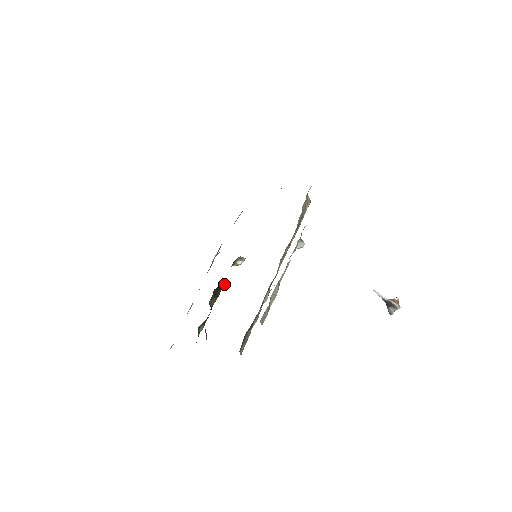
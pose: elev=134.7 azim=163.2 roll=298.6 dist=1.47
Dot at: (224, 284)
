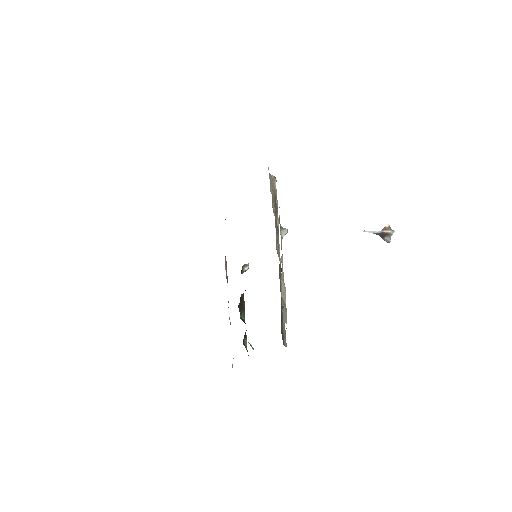
Dot at: occluded
